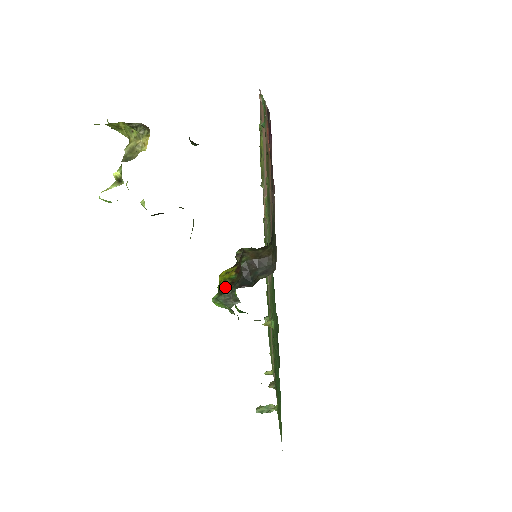
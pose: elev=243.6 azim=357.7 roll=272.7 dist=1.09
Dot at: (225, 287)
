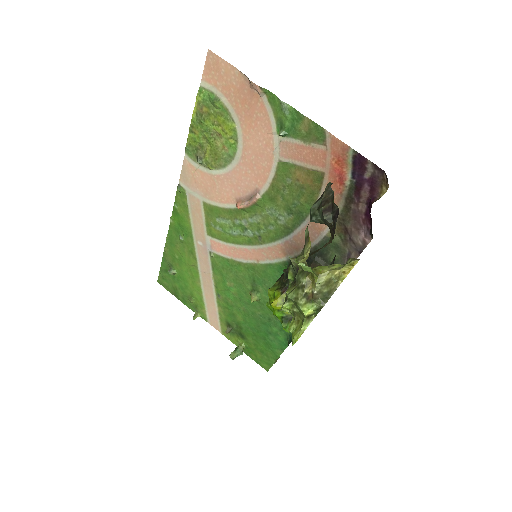
Dot at: occluded
